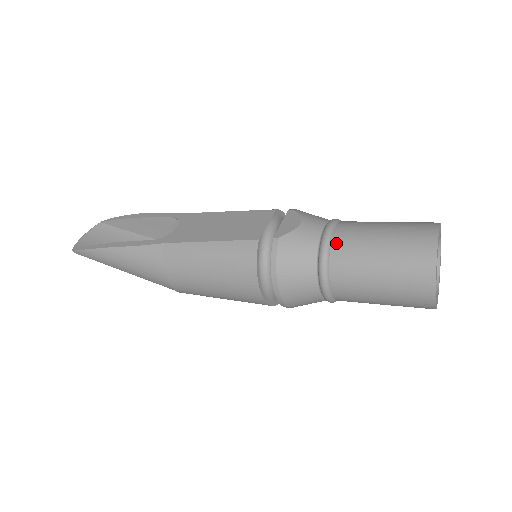
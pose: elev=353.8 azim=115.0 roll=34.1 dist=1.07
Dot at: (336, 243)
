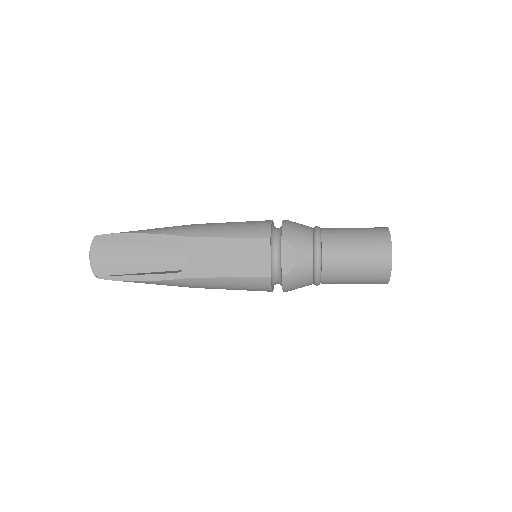
Dot at: (325, 270)
